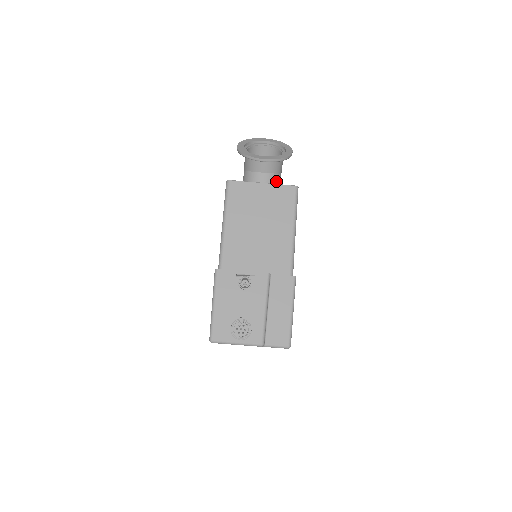
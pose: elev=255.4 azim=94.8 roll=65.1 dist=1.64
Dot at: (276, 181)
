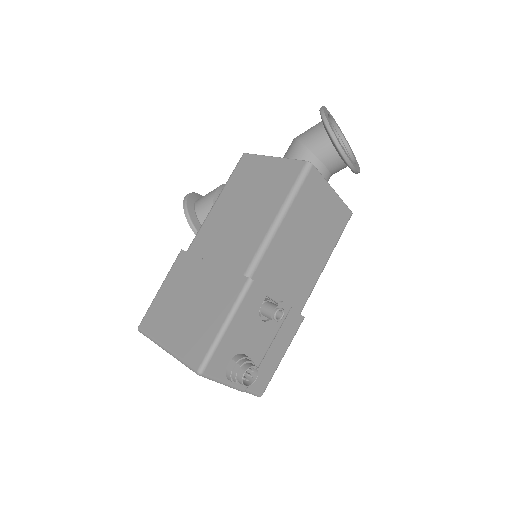
Dot at: occluded
